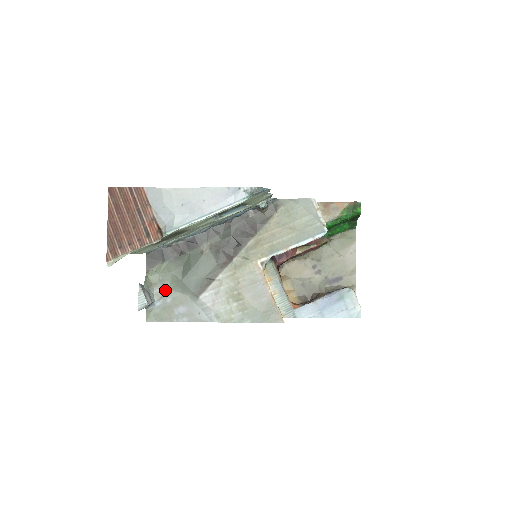
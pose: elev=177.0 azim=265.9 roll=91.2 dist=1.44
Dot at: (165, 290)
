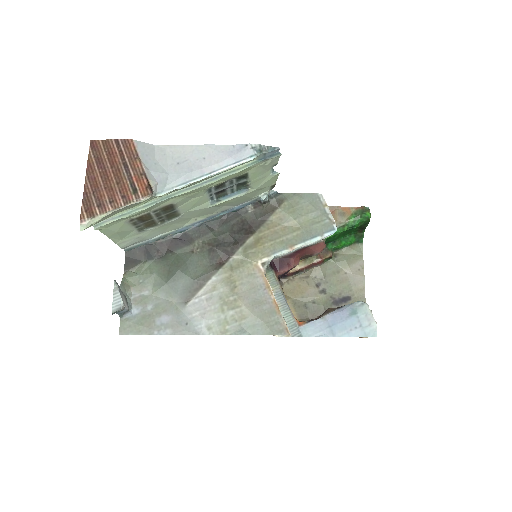
Dot at: (145, 295)
